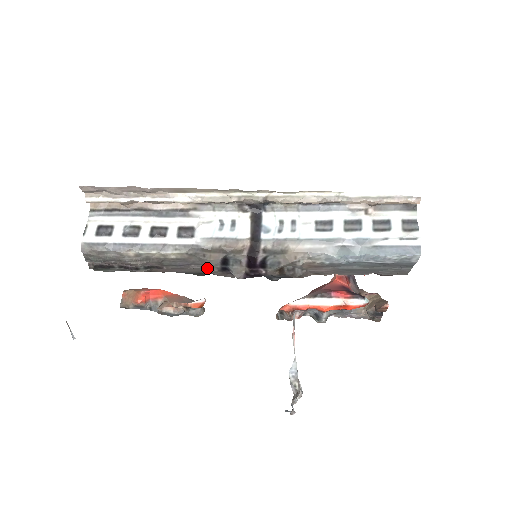
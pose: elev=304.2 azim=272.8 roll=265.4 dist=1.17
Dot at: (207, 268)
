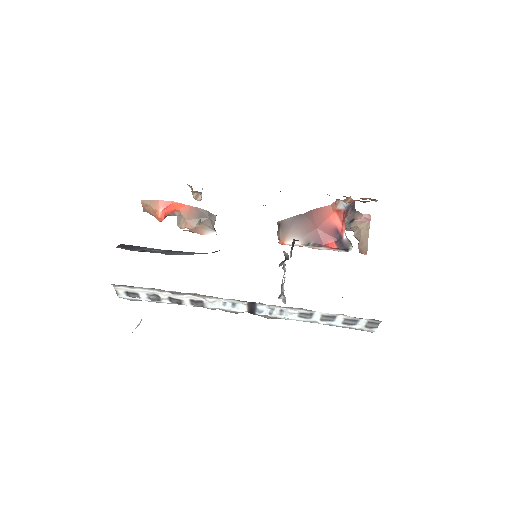
Dot at: occluded
